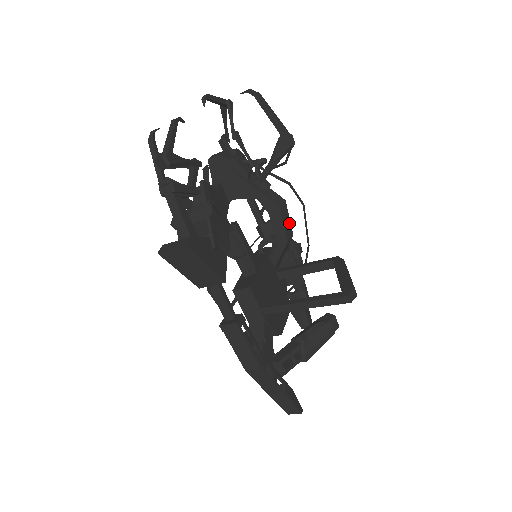
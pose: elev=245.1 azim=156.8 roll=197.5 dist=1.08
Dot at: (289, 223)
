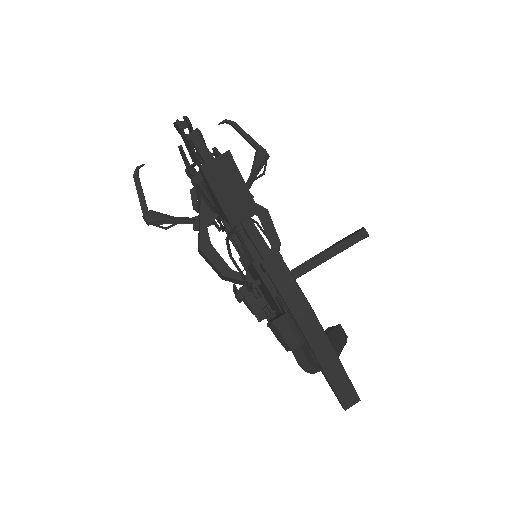
Dot at: occluded
